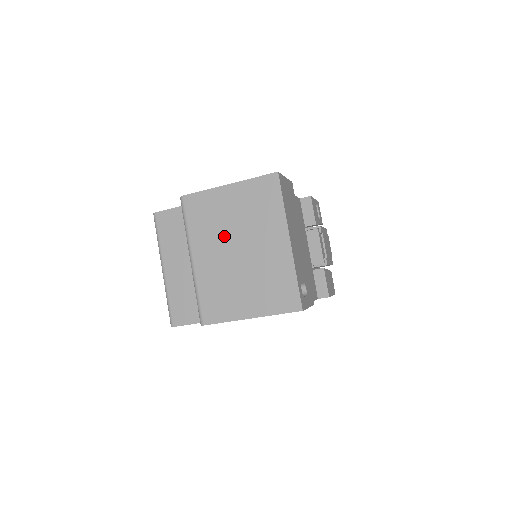
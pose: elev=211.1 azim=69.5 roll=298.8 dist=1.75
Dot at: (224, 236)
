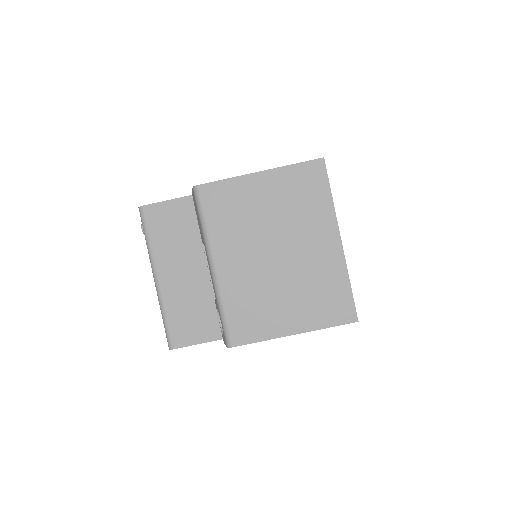
Dot at: (257, 236)
